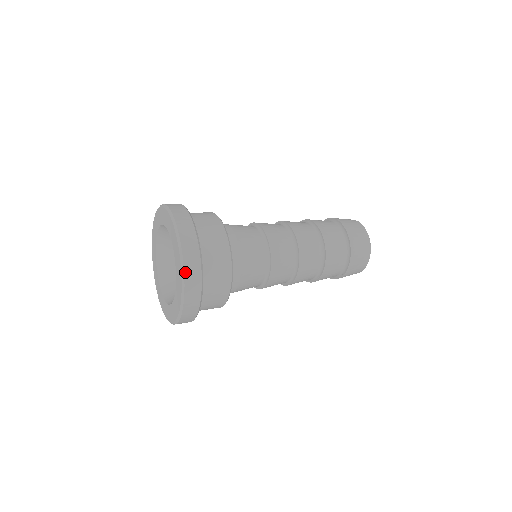
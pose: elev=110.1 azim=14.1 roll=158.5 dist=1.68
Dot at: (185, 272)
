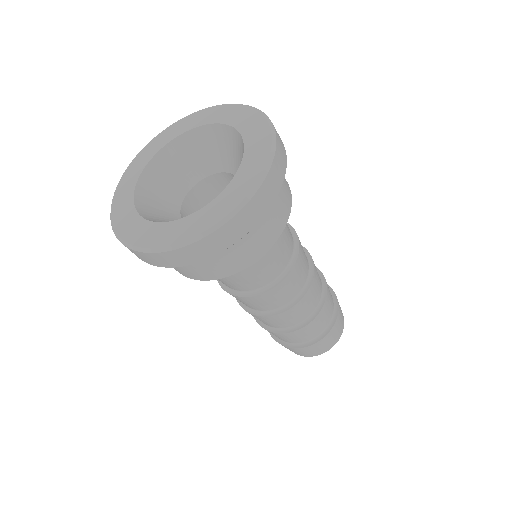
Dot at: (220, 229)
